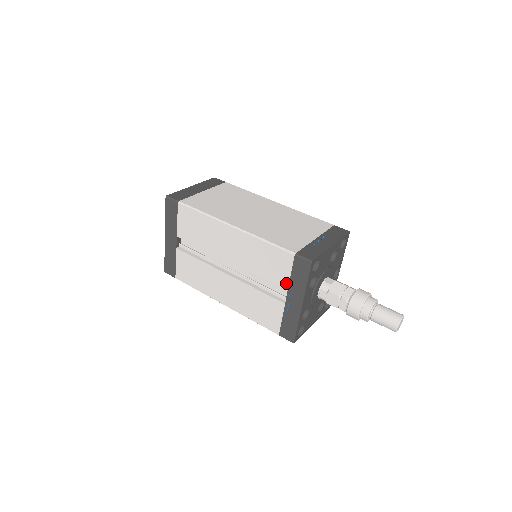
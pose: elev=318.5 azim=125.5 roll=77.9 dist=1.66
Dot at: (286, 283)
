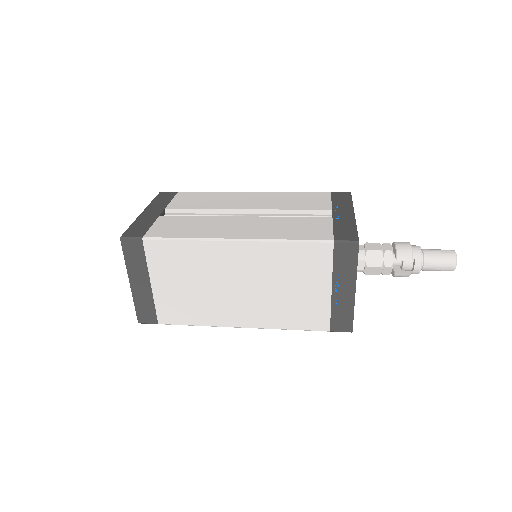
Dot at: (328, 206)
